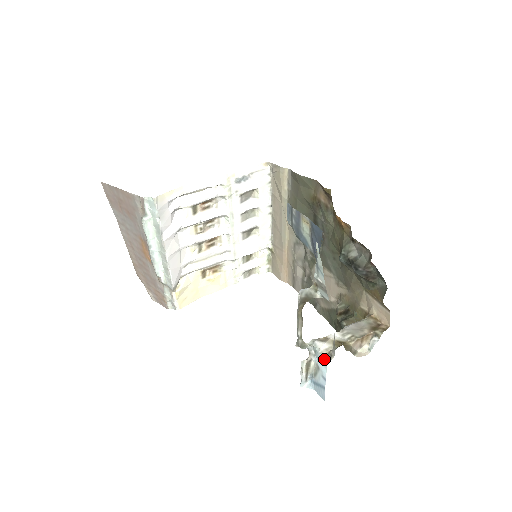
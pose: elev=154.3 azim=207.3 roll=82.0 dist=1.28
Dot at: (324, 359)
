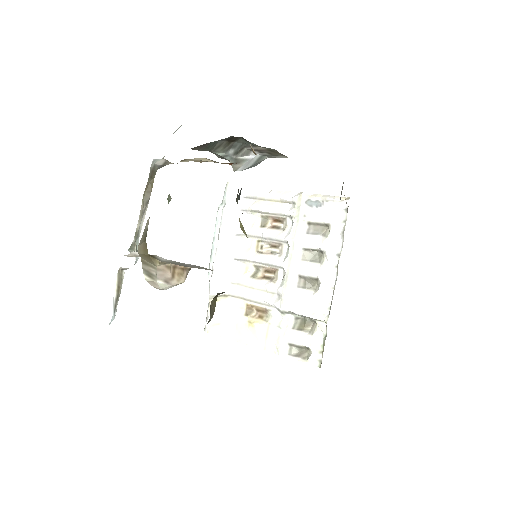
Dot at: occluded
